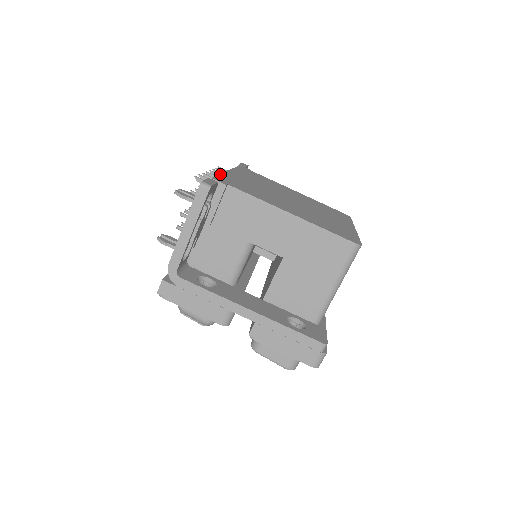
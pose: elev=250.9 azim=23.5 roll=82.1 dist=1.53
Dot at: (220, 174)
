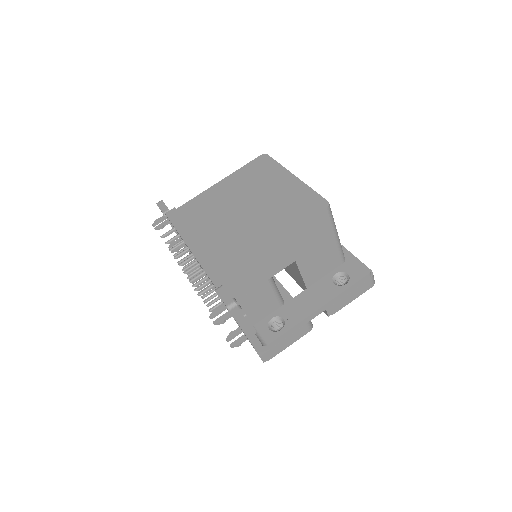
Dot at: occluded
